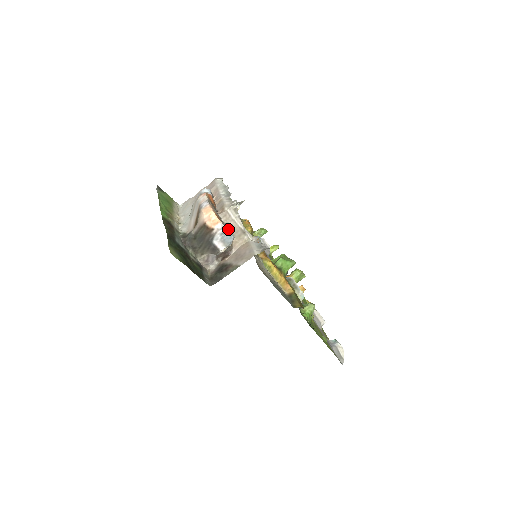
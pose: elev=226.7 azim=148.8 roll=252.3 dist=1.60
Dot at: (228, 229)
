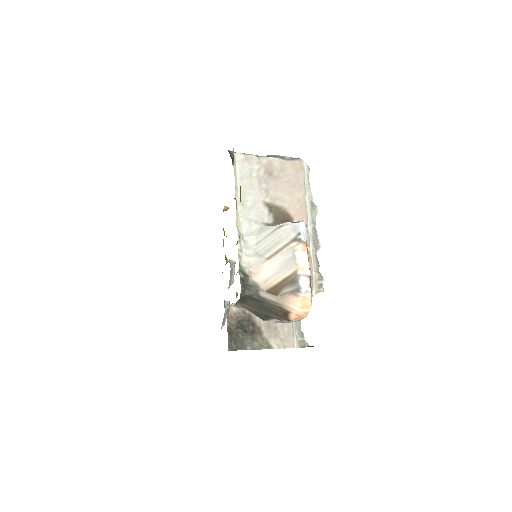
Dot at: (299, 320)
